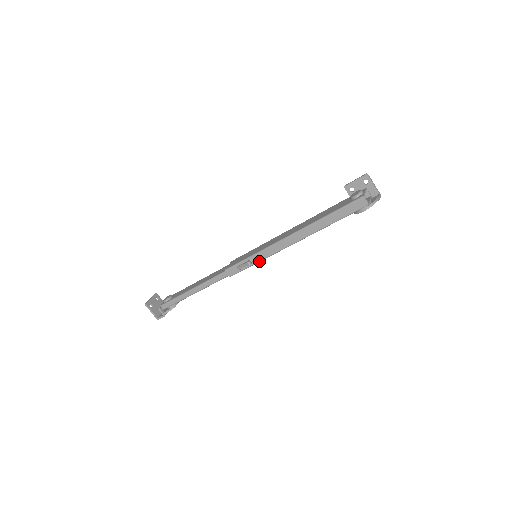
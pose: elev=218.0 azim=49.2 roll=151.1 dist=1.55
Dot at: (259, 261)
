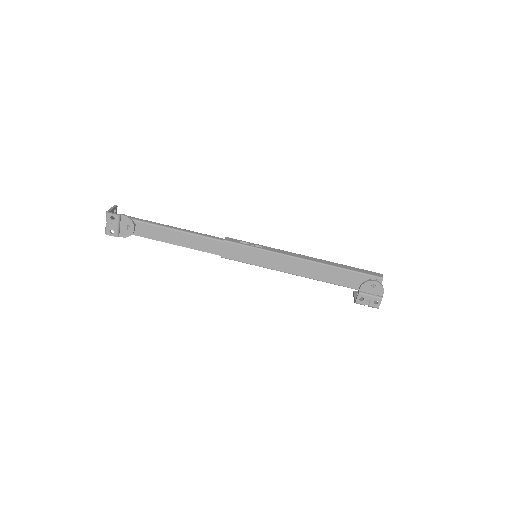
Dot at: (264, 249)
